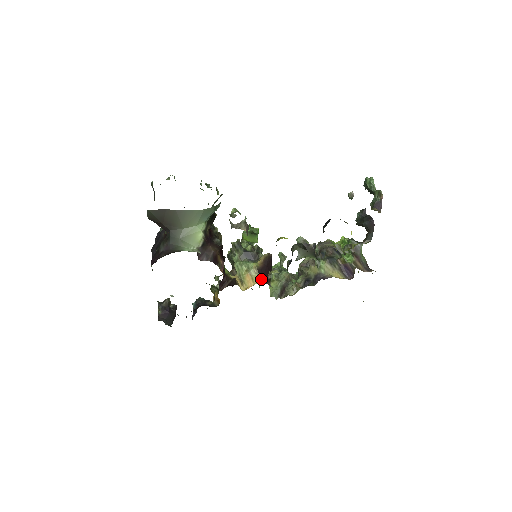
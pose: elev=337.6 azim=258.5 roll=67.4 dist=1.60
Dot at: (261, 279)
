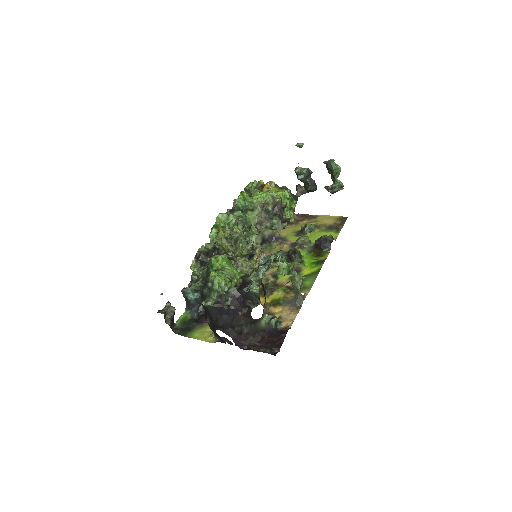
Dot at: occluded
